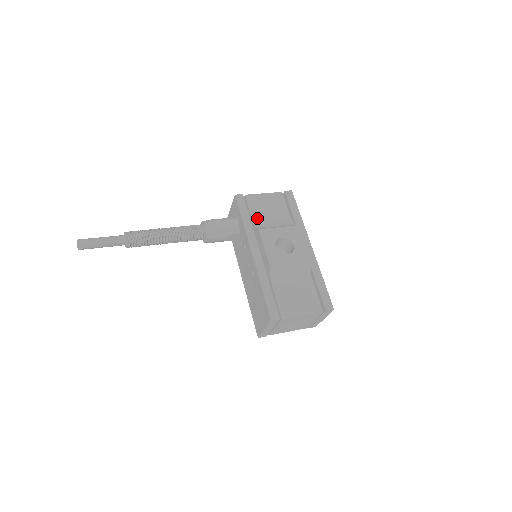
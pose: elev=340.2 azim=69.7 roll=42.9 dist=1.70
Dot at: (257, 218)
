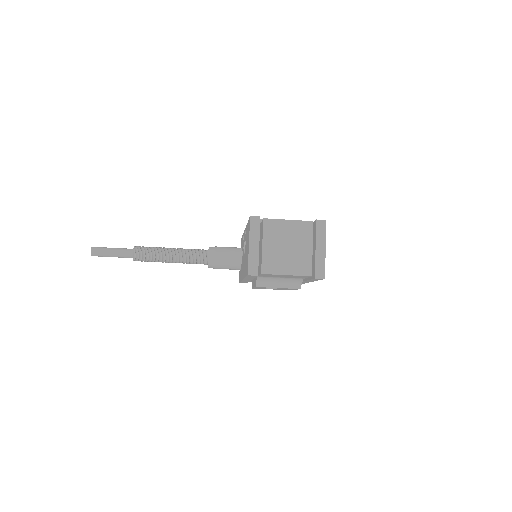
Dot at: occluded
